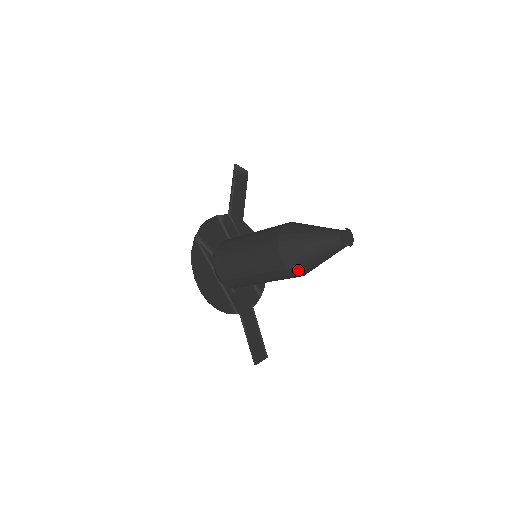
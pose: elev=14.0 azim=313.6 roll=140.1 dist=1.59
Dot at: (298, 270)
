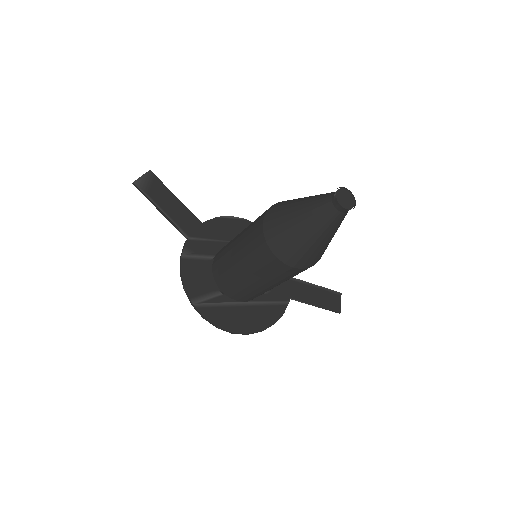
Dot at: (319, 257)
